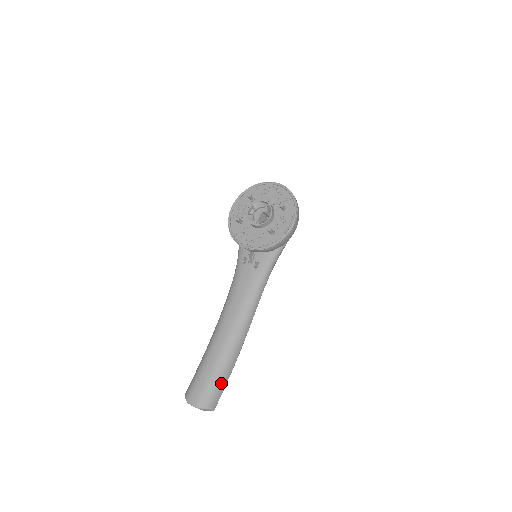
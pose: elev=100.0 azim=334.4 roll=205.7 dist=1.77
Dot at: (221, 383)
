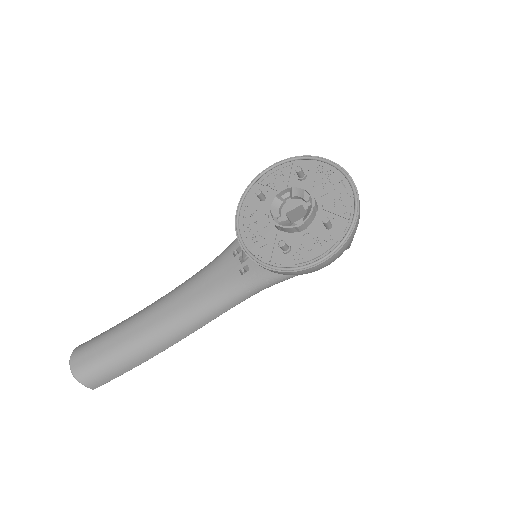
Dot at: (116, 370)
